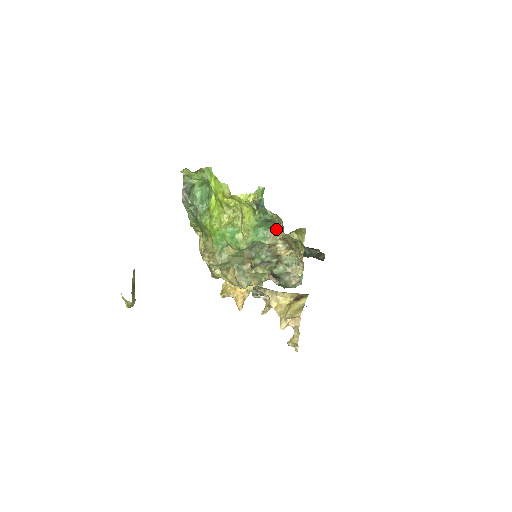
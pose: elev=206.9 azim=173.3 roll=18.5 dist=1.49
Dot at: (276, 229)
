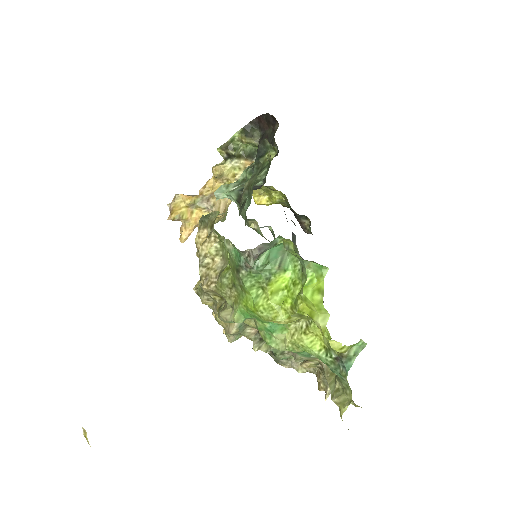
Dot at: occluded
